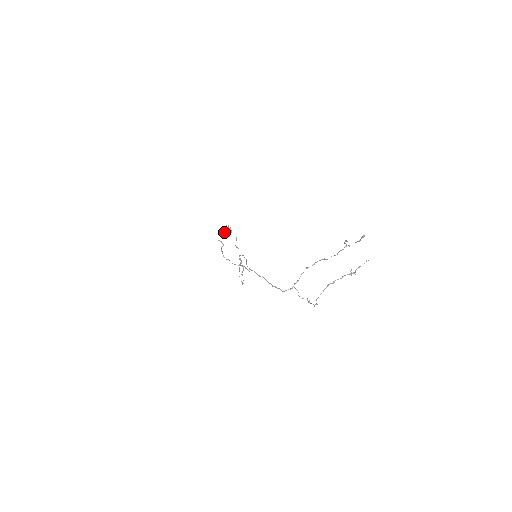
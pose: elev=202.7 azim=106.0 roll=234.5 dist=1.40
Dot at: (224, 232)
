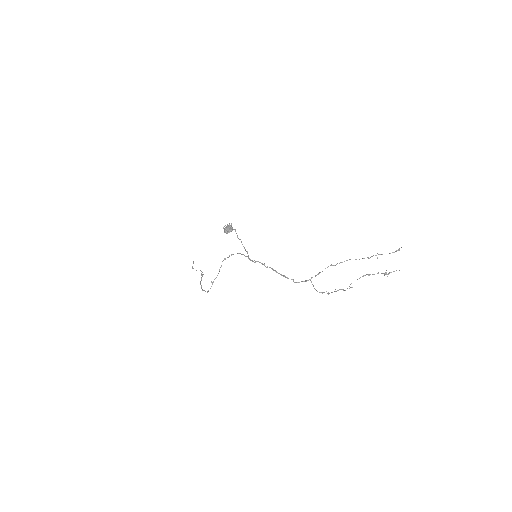
Dot at: (226, 227)
